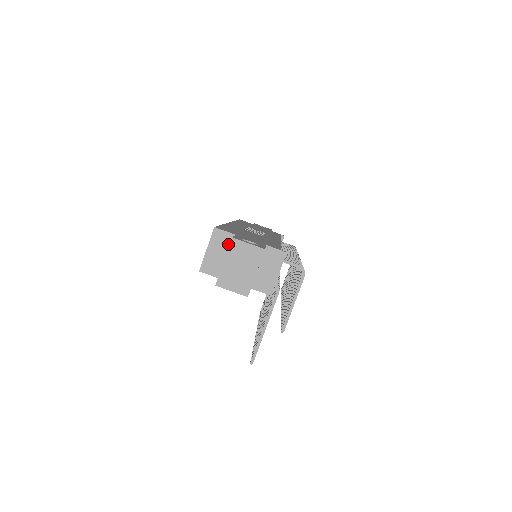
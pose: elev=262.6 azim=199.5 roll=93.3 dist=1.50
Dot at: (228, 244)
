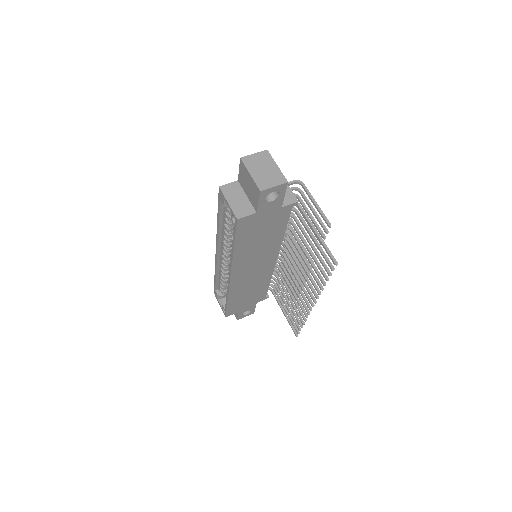
Dot at: (238, 189)
